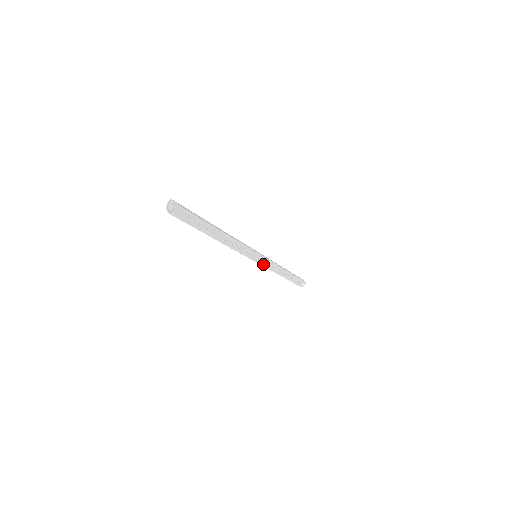
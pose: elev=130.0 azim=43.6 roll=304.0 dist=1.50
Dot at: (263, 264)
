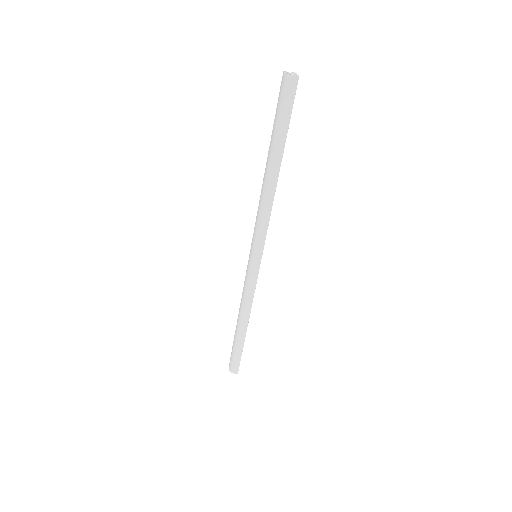
Dot at: (257, 274)
